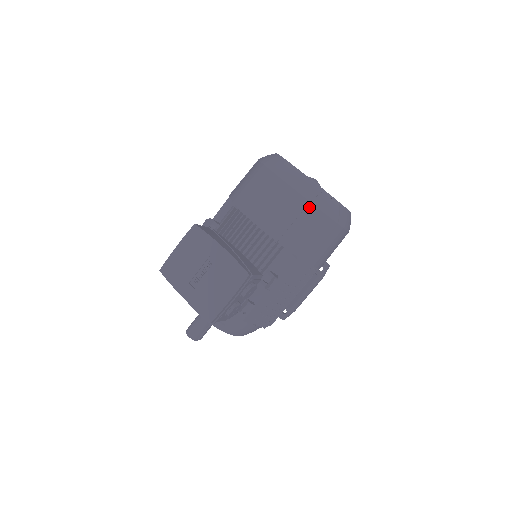
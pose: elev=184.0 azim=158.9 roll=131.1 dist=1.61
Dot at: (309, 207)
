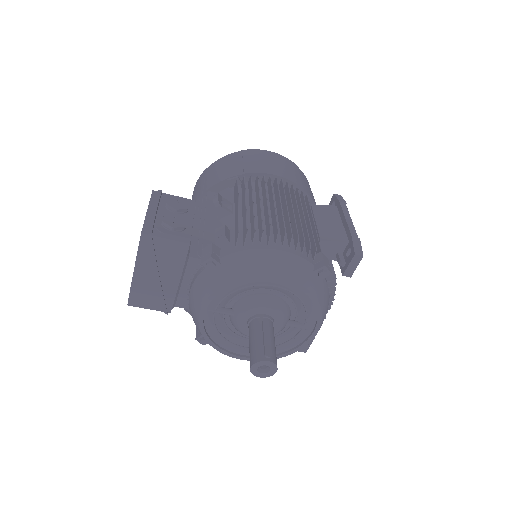
Dot at: (208, 169)
